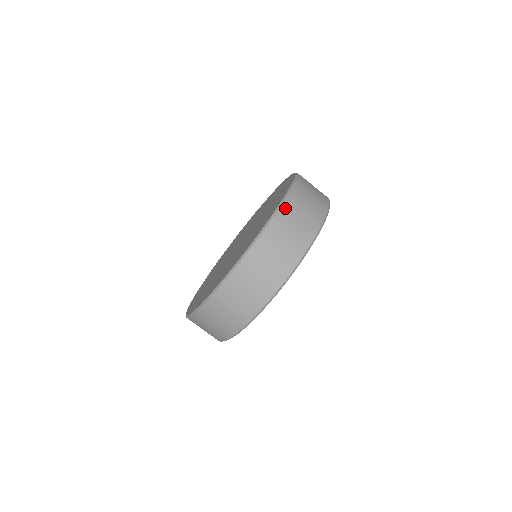
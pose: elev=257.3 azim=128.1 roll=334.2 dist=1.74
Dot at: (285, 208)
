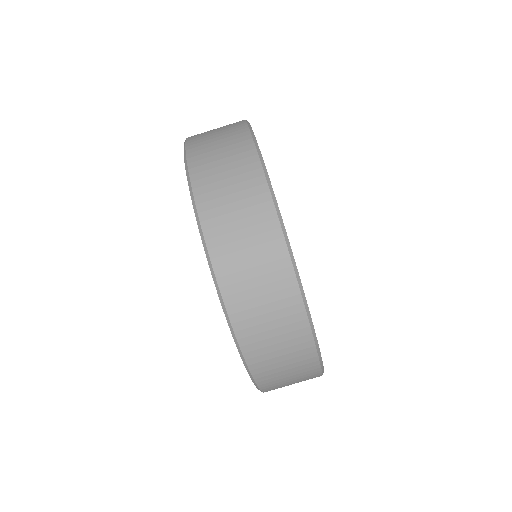
Dot at: (195, 169)
